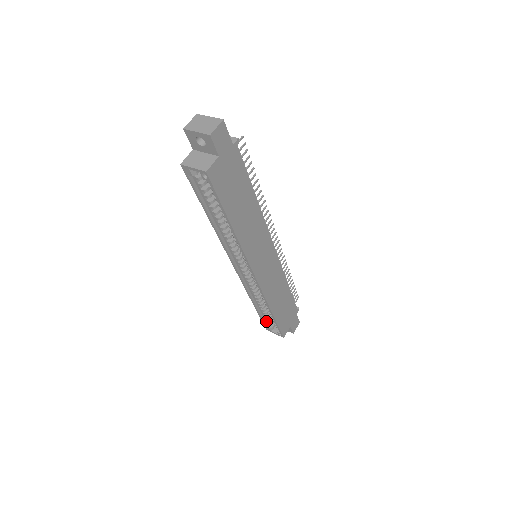
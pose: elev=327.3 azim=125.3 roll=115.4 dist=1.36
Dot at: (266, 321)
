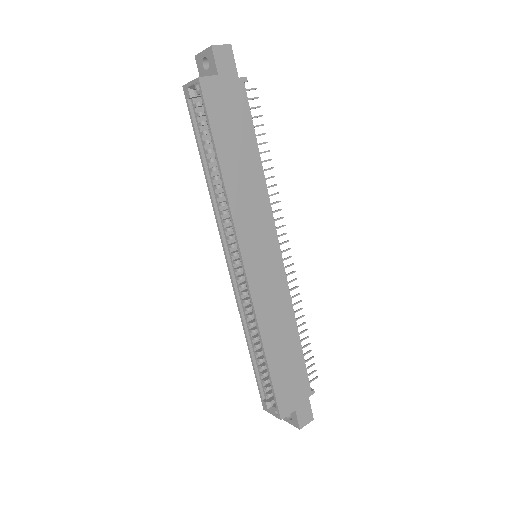
Dot at: (263, 389)
